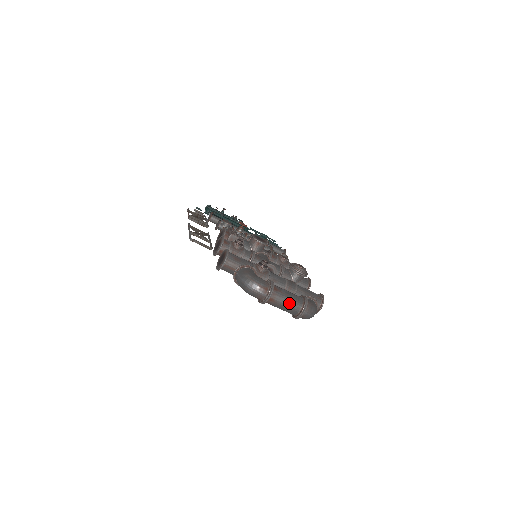
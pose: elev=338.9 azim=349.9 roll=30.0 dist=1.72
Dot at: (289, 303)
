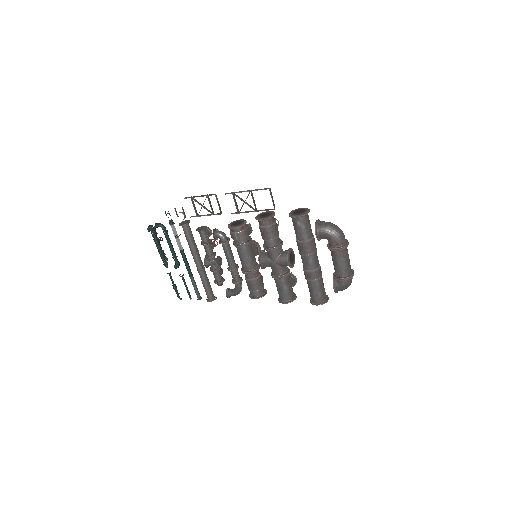
Dot at: occluded
